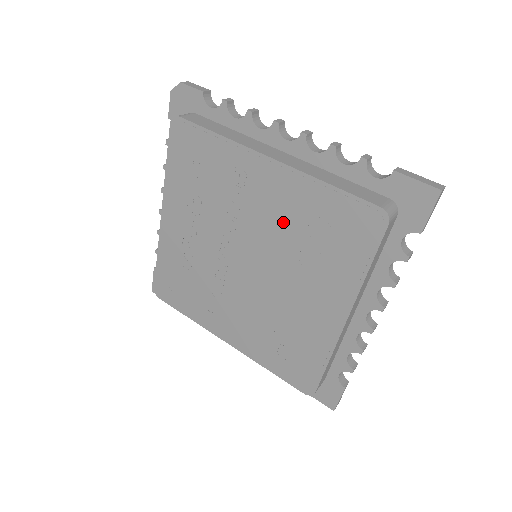
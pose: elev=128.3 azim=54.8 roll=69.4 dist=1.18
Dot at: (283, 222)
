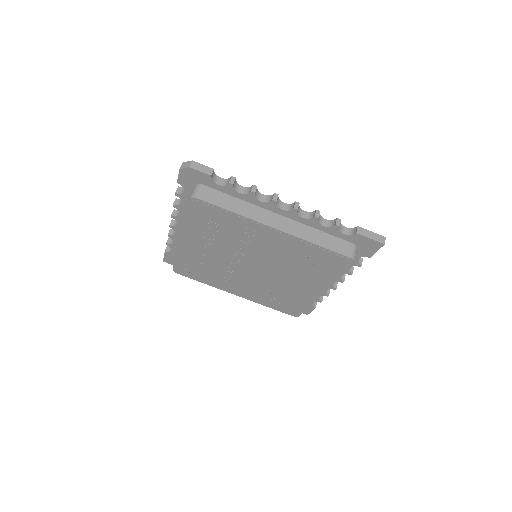
Dot at: (283, 255)
